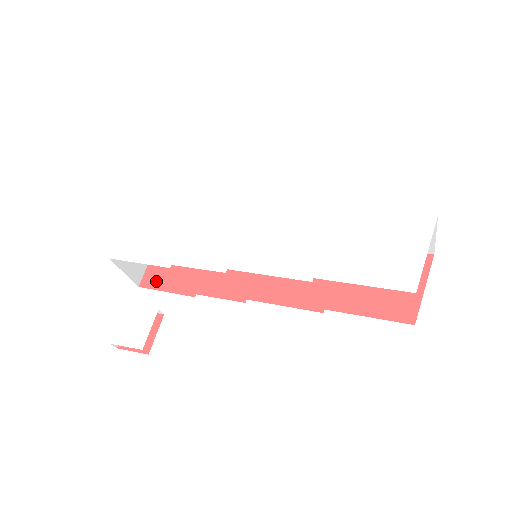
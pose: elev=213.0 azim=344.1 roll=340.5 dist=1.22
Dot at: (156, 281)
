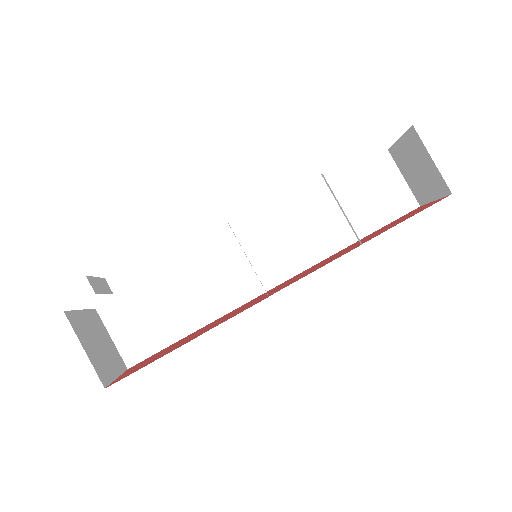
Dot at: (132, 372)
